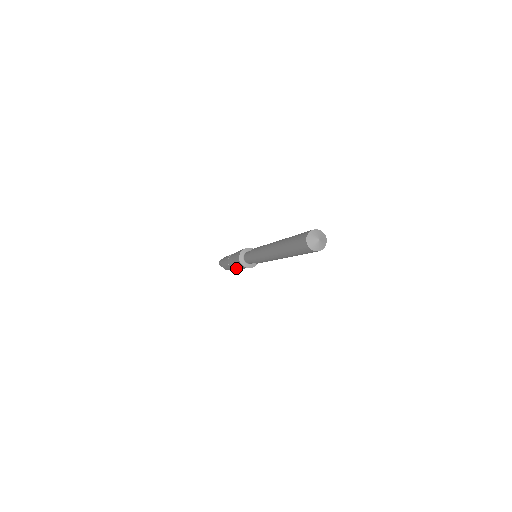
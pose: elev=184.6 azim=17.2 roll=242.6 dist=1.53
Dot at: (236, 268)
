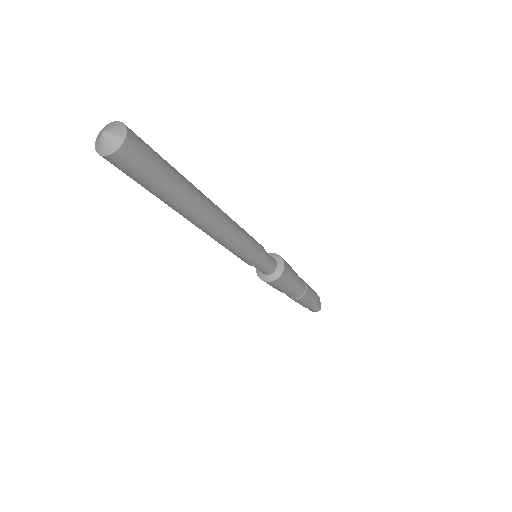
Dot at: occluded
